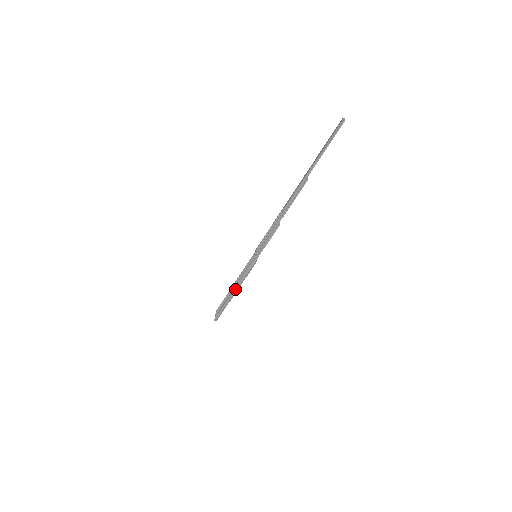
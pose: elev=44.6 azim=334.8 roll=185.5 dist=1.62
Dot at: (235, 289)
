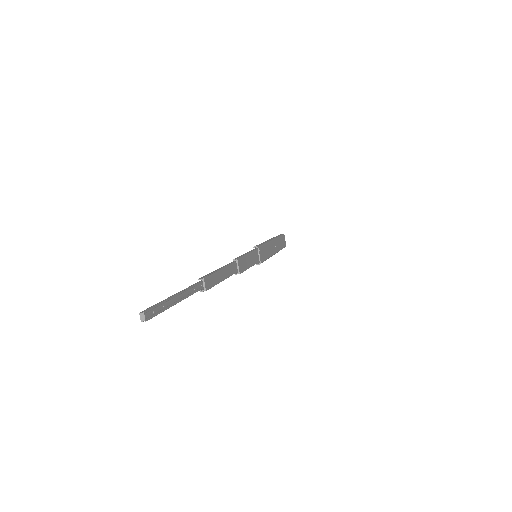
Dot at: occluded
